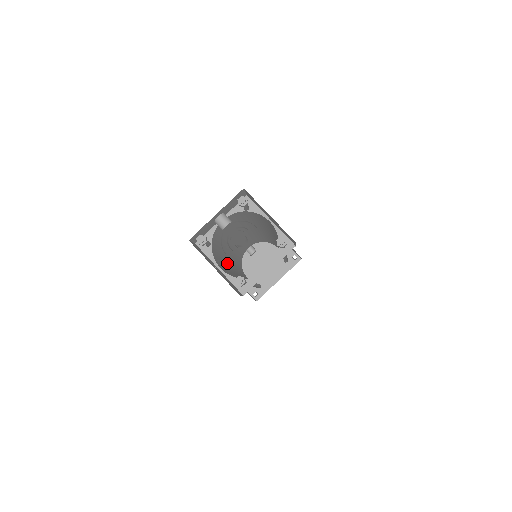
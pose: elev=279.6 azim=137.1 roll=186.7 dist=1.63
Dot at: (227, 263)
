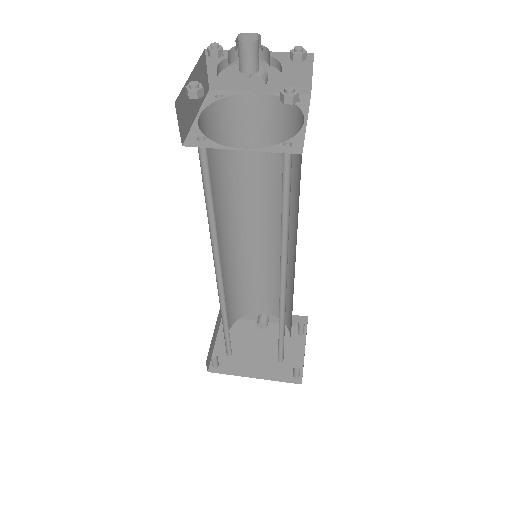
Dot at: (220, 210)
